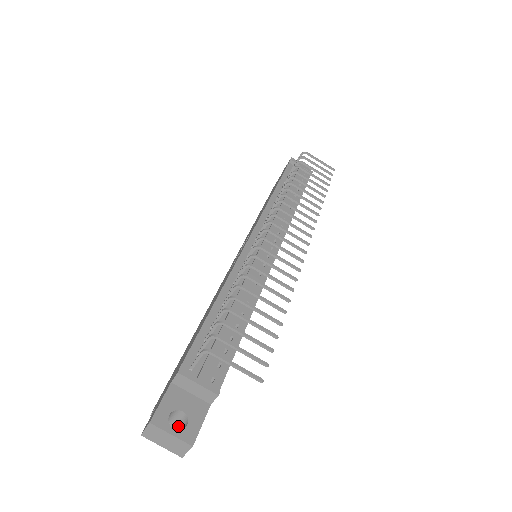
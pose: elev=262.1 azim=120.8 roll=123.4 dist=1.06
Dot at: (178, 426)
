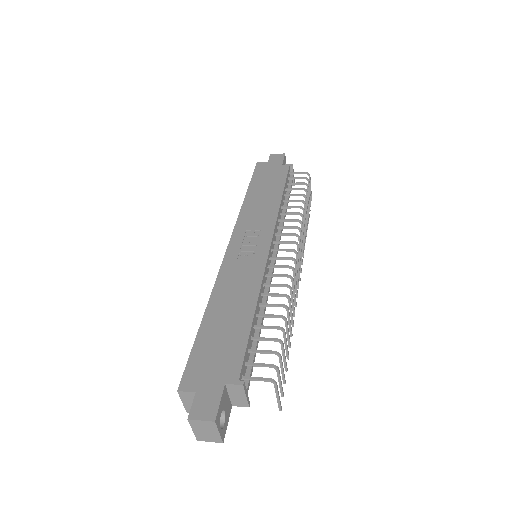
Dot at: occluded
